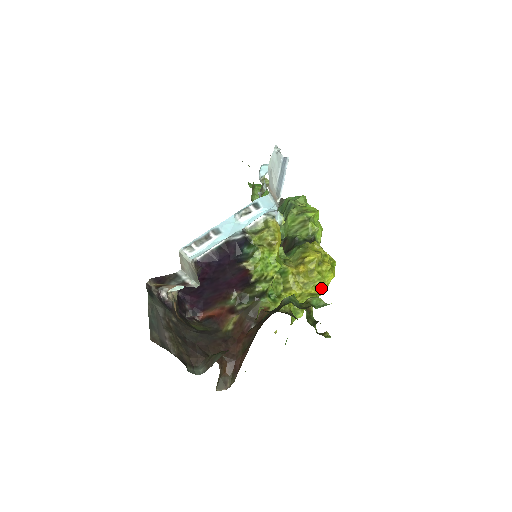
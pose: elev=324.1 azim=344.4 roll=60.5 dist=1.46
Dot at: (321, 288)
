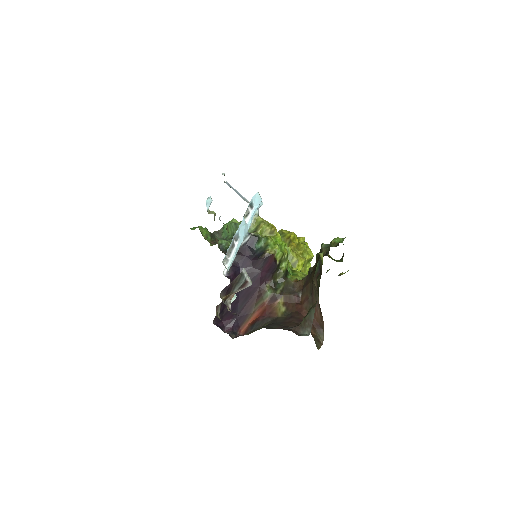
Dot at: occluded
